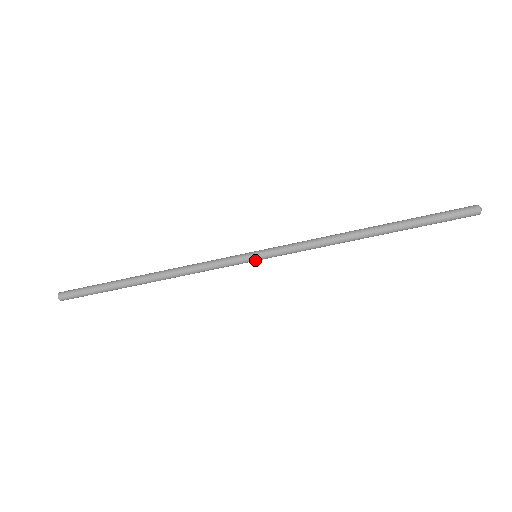
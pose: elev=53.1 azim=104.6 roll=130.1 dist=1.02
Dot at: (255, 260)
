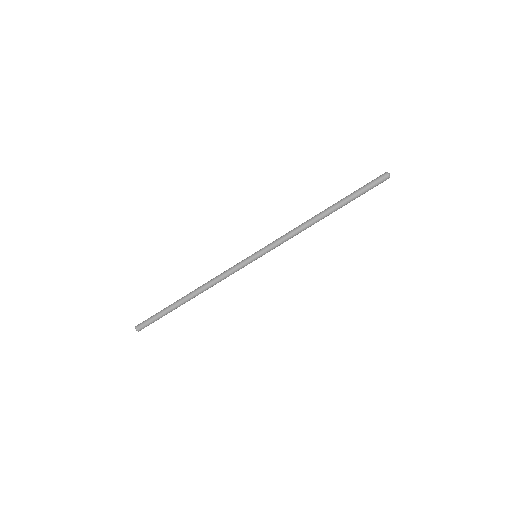
Dot at: (255, 257)
